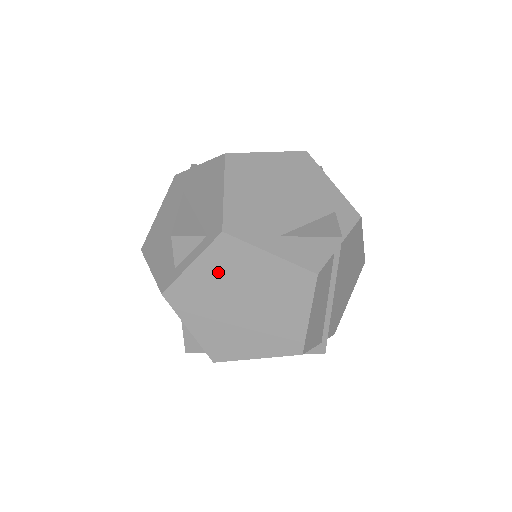
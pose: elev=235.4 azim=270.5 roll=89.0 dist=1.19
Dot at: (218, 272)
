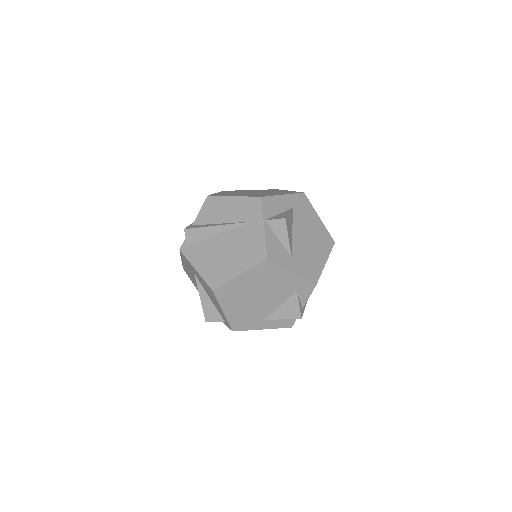
Dot at: occluded
